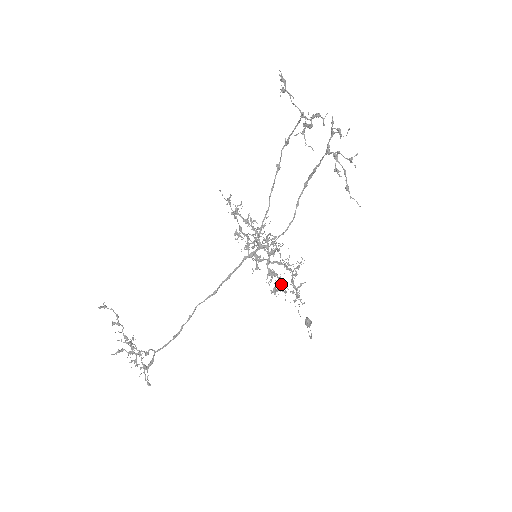
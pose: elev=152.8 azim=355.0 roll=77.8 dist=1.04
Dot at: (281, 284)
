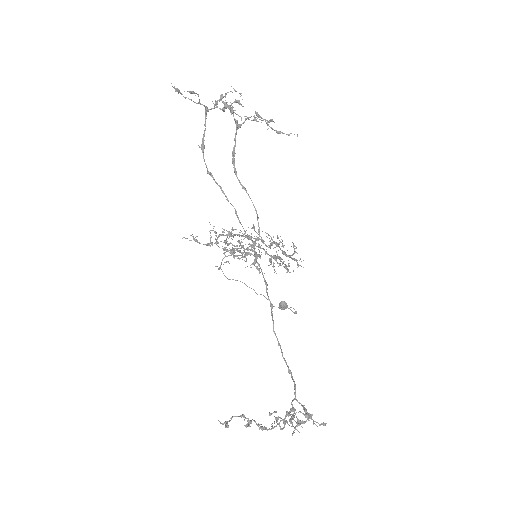
Dot at: (283, 262)
